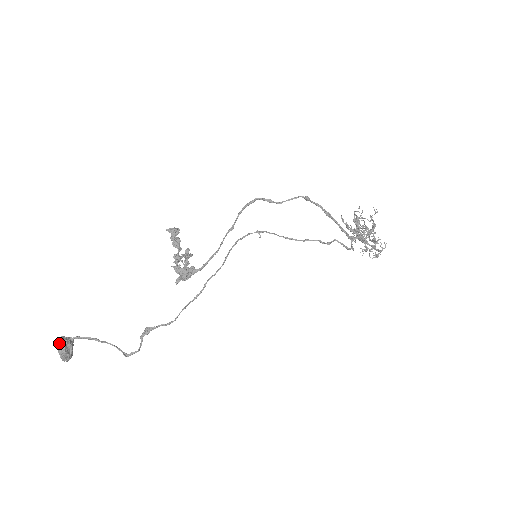
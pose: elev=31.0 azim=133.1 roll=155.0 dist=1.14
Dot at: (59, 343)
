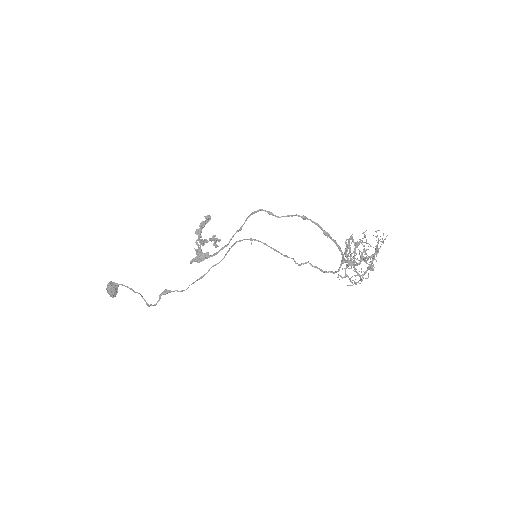
Dot at: (108, 285)
